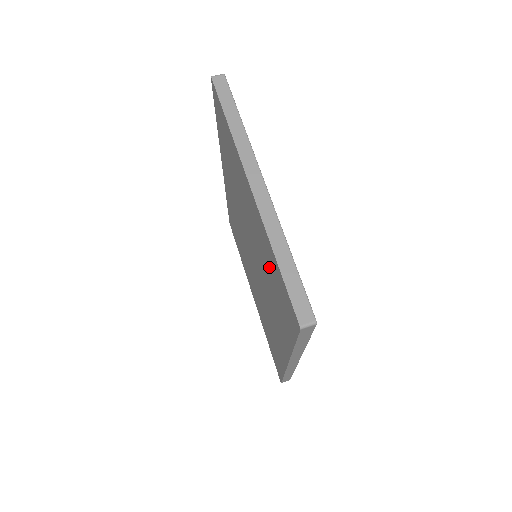
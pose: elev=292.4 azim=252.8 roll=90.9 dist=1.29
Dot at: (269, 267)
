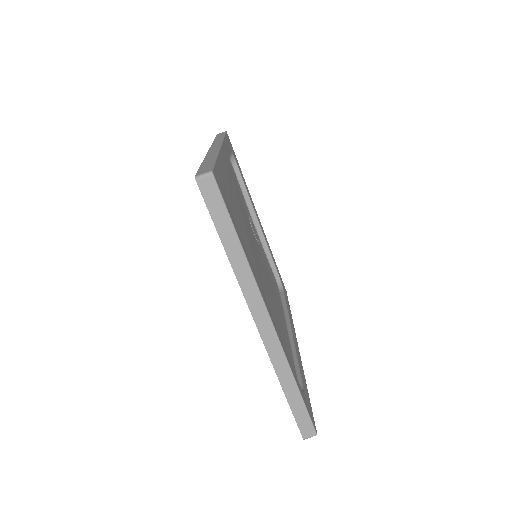
Dot at: occluded
